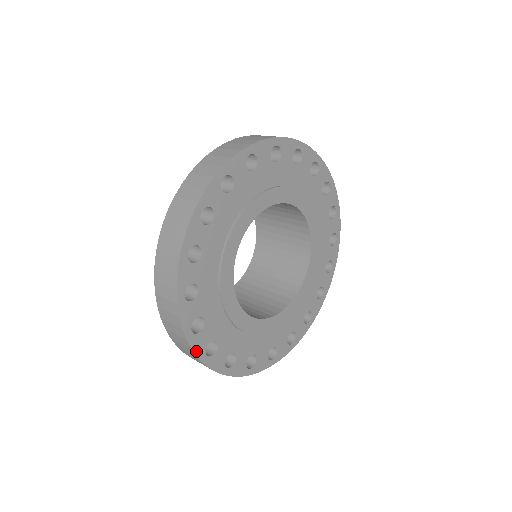
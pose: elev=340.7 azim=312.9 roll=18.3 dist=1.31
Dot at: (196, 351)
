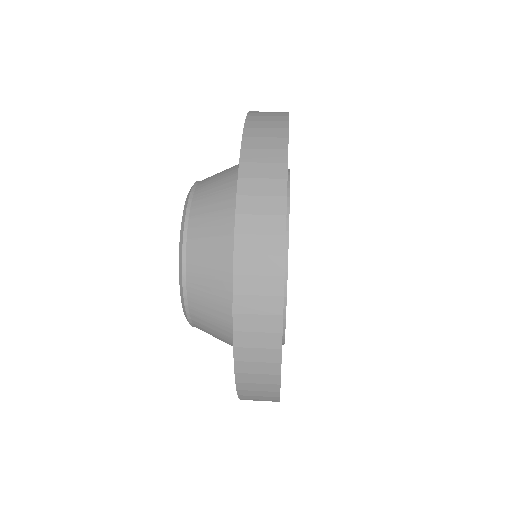
Dot at: occluded
